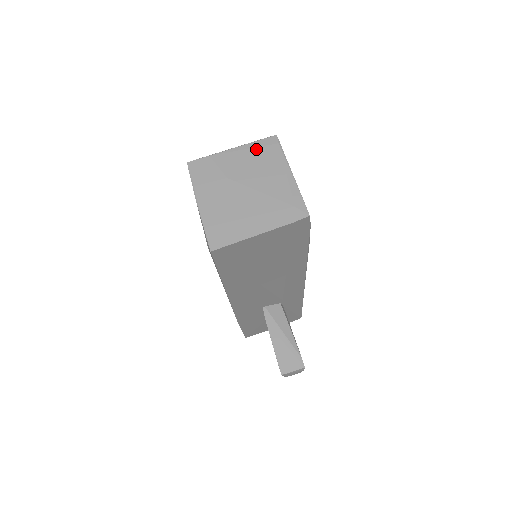
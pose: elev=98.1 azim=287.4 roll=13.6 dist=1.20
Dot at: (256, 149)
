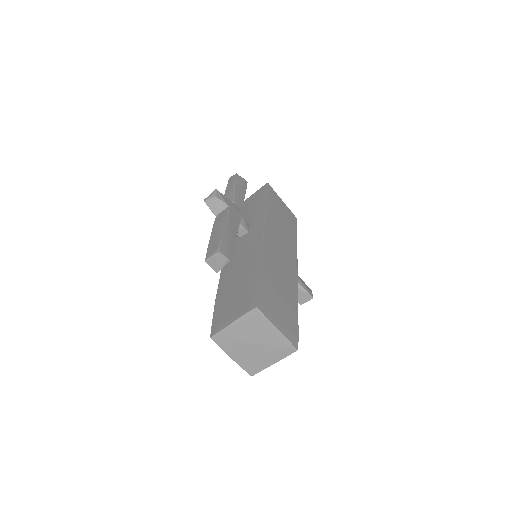
Dot at: (248, 321)
